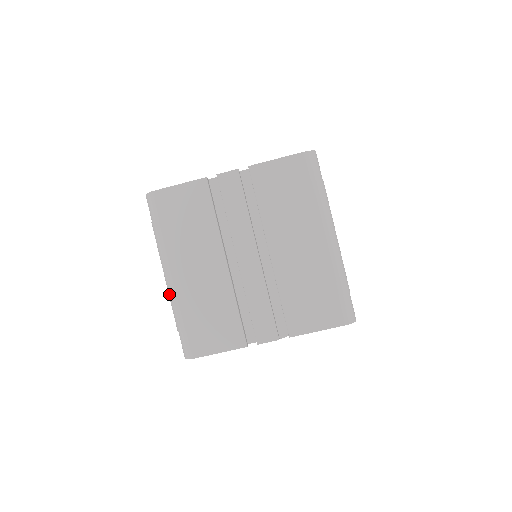
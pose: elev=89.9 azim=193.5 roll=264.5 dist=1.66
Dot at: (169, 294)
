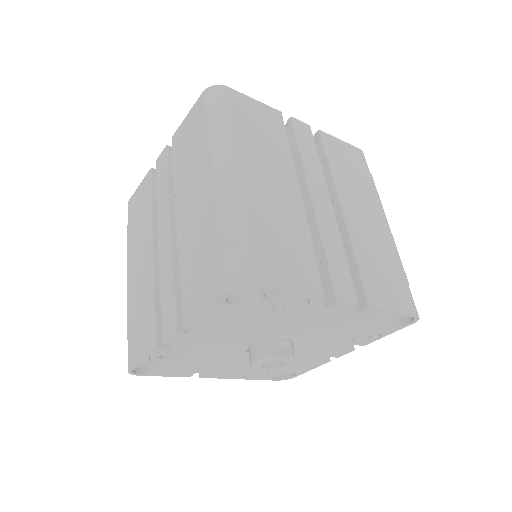
Dot at: (224, 193)
